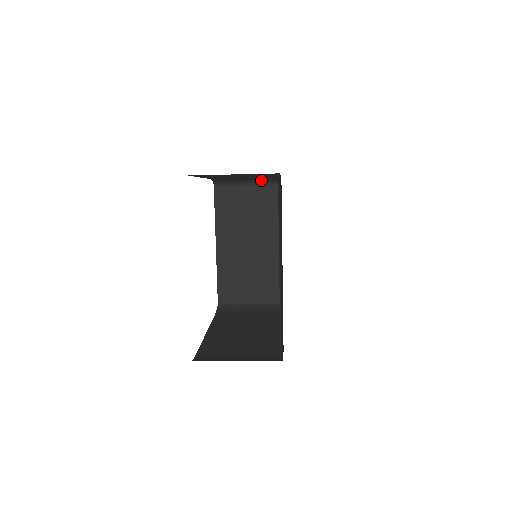
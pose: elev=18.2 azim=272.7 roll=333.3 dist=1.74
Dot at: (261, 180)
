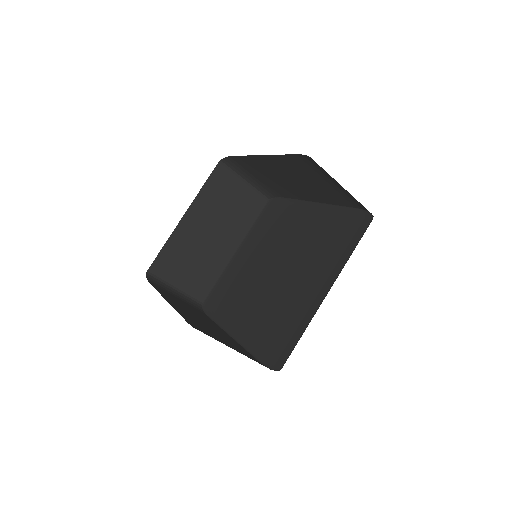
Dot at: (261, 188)
